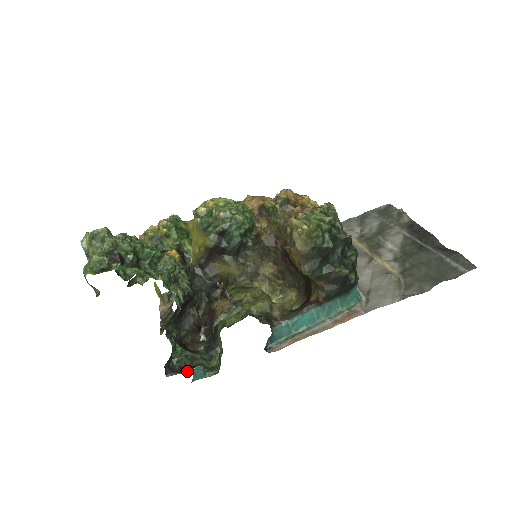
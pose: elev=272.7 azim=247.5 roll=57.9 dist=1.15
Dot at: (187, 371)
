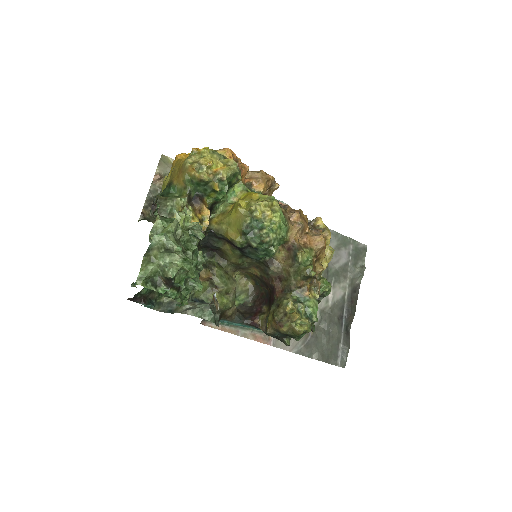
Dot at: (143, 304)
